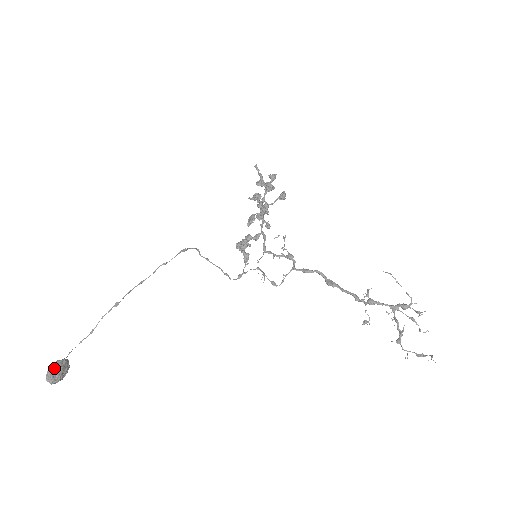
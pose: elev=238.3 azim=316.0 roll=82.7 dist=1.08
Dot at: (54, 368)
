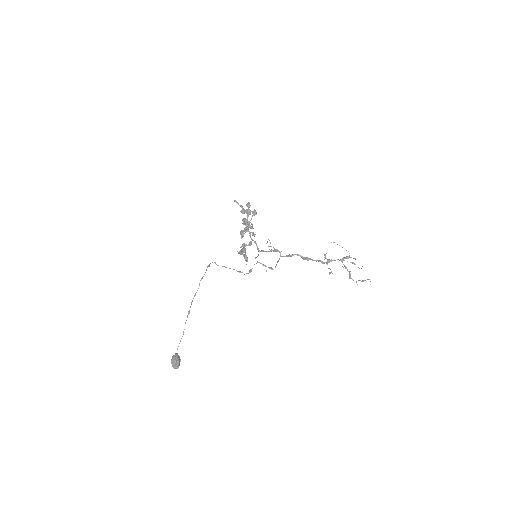
Dot at: (175, 360)
